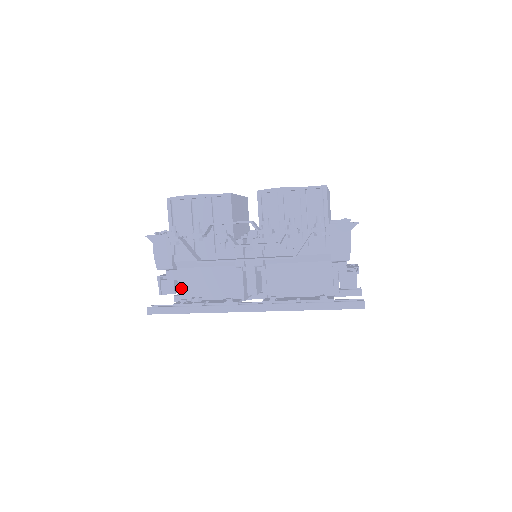
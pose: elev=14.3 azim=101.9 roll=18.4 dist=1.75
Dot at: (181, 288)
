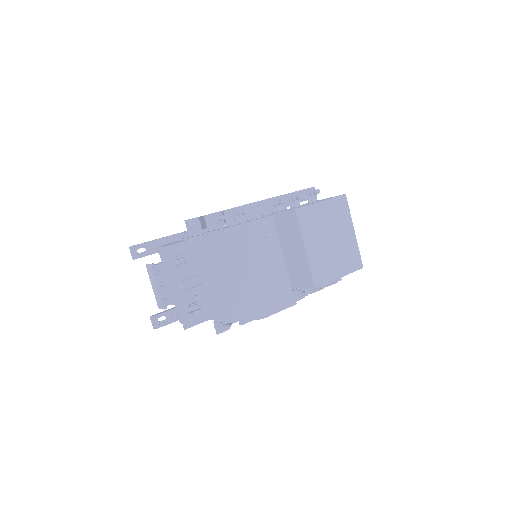
Dot at: occluded
